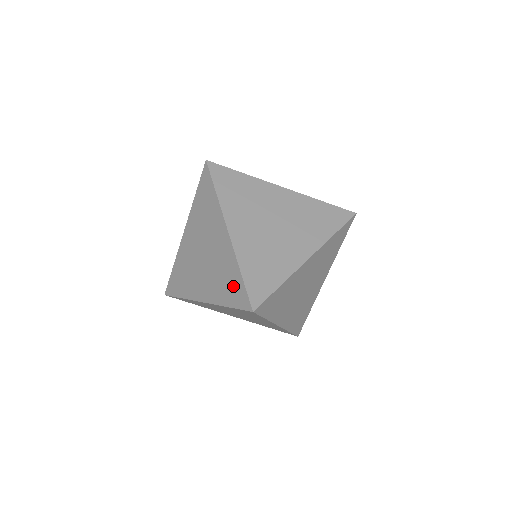
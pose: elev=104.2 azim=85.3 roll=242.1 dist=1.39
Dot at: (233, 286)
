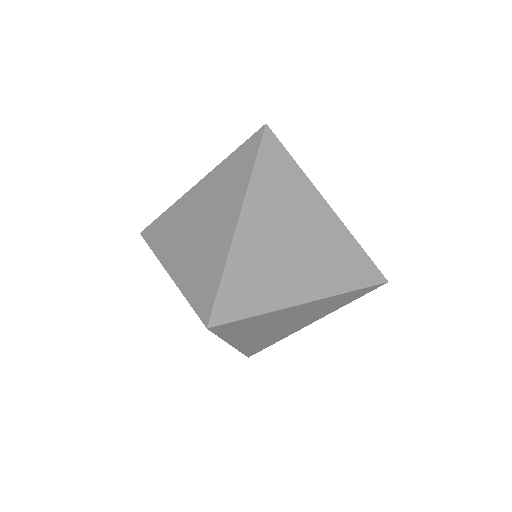
Dot at: occluded
